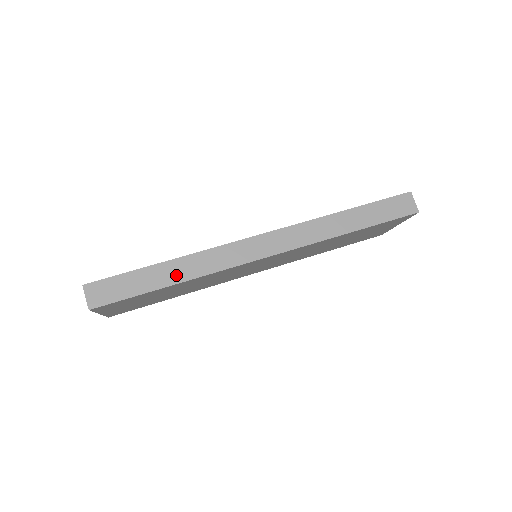
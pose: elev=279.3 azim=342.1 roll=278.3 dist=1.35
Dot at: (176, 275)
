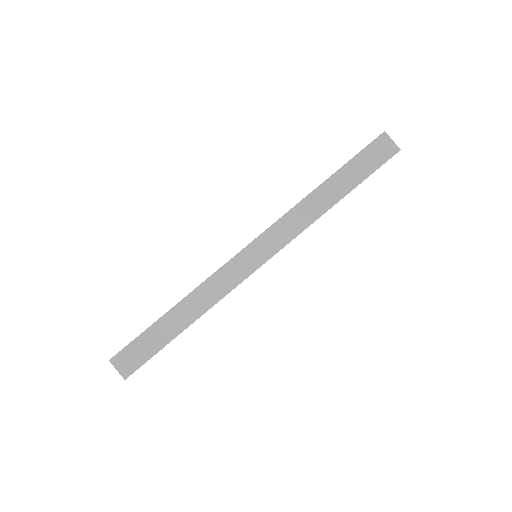
Dot at: (187, 317)
